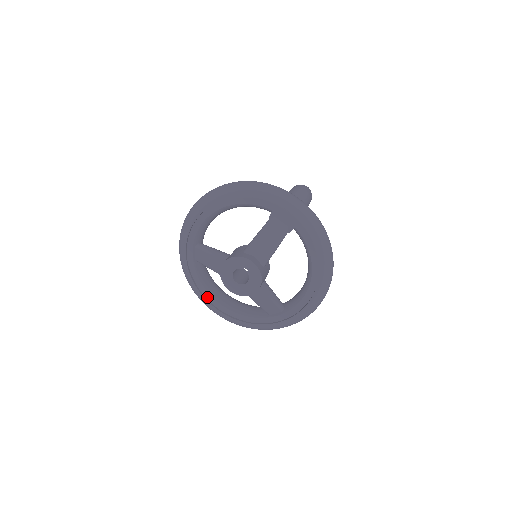
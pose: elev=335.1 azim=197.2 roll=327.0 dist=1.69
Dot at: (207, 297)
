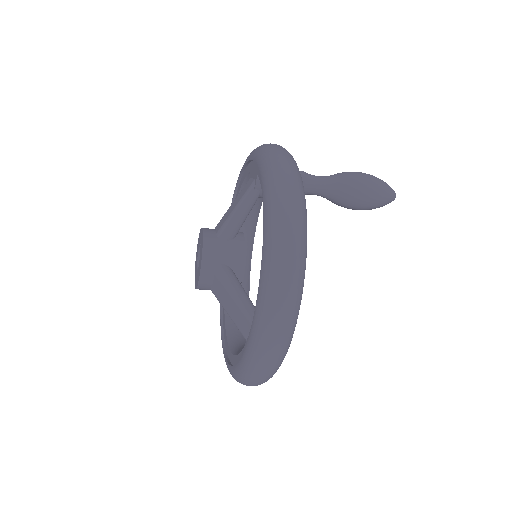
Dot at: (225, 341)
